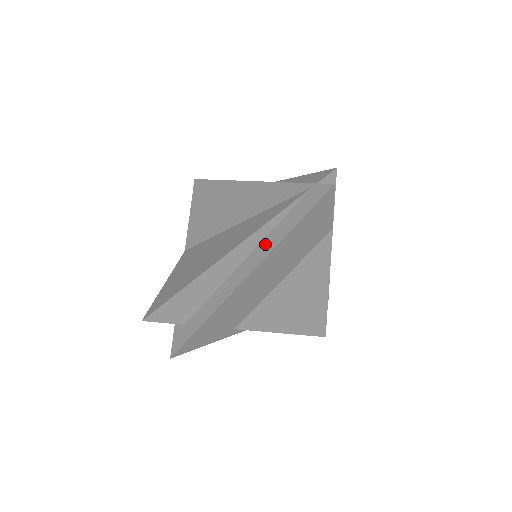
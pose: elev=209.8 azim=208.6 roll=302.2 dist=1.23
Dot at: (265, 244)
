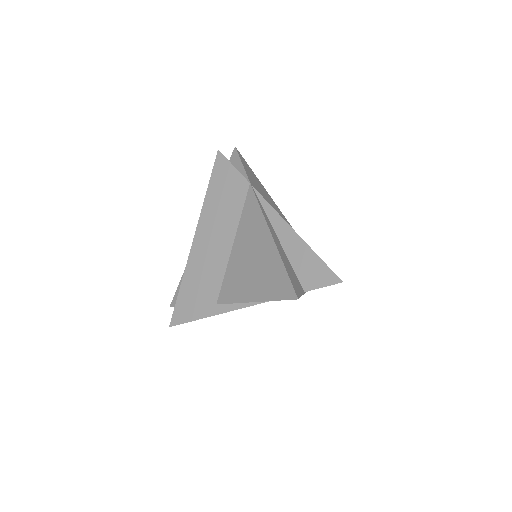
Dot at: occluded
